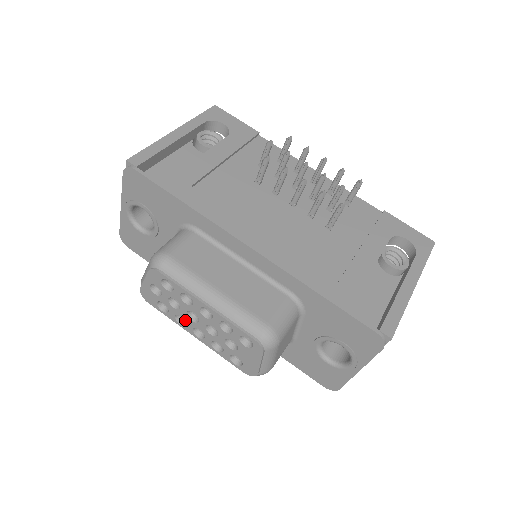
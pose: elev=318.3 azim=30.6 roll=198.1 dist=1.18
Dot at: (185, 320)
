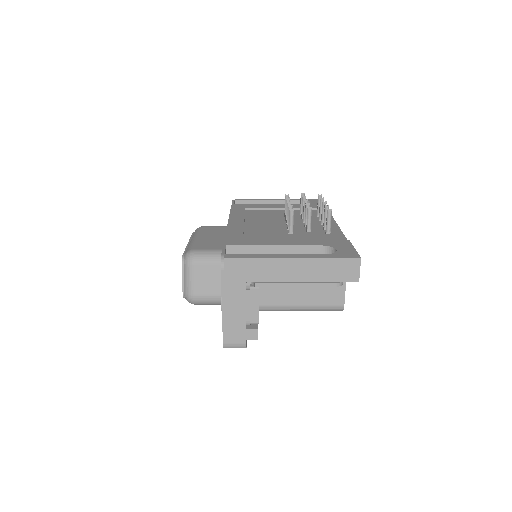
Dot at: occluded
